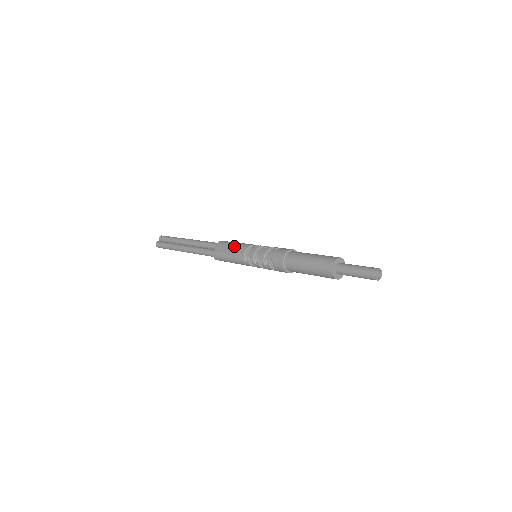
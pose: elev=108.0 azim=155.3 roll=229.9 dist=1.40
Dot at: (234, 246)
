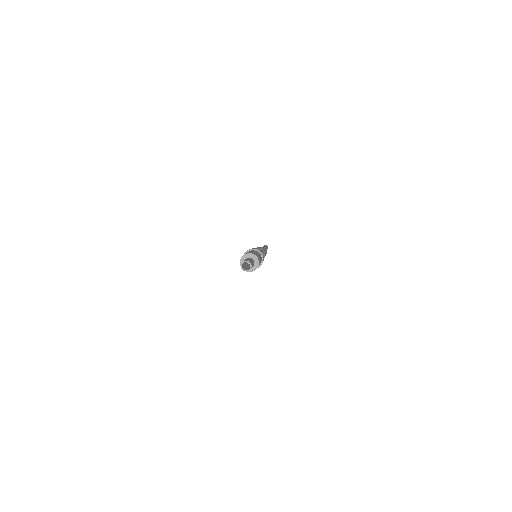
Dot at: occluded
